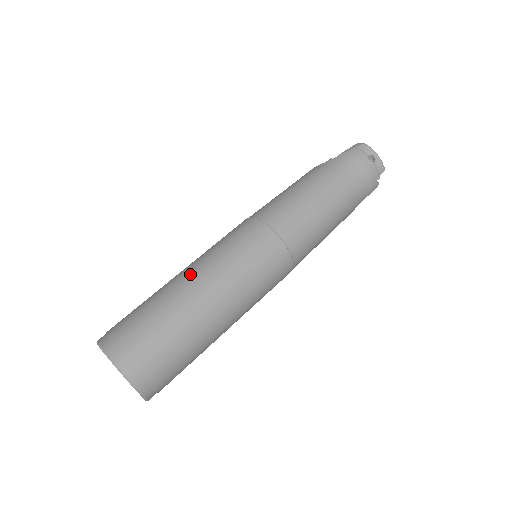
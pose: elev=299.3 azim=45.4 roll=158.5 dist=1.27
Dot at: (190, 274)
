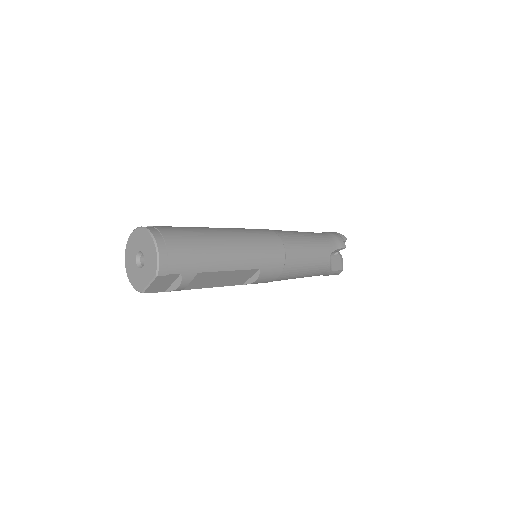
Dot at: occluded
